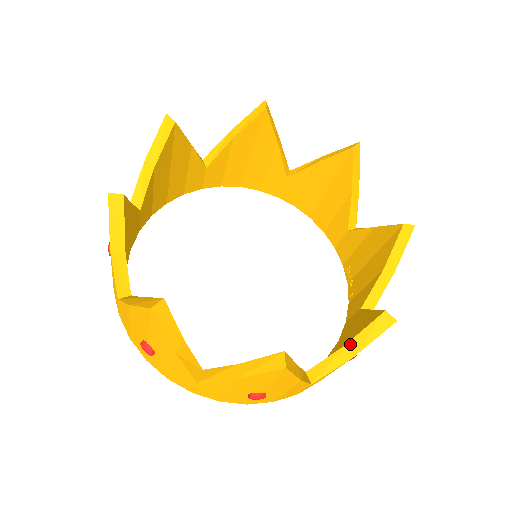
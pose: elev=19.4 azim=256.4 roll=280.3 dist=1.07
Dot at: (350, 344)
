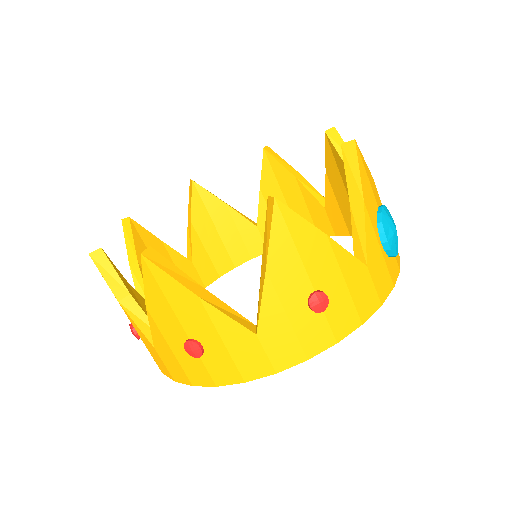
Dot at: (263, 258)
